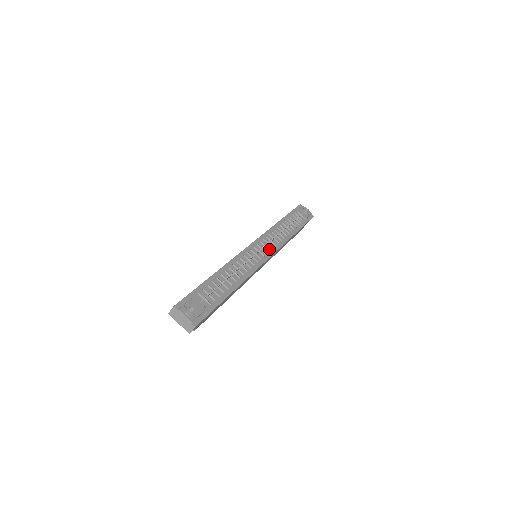
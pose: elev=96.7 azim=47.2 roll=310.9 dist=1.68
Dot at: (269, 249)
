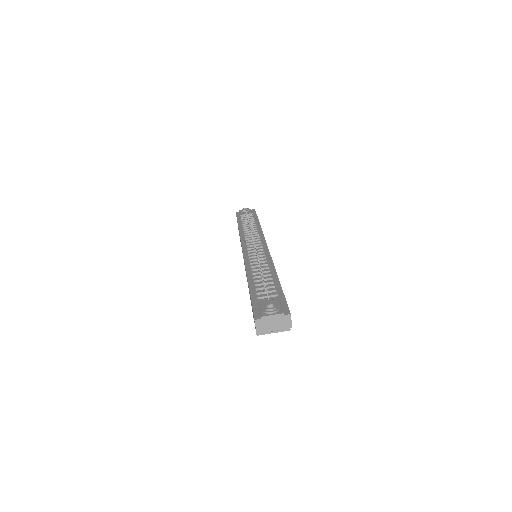
Dot at: (259, 241)
